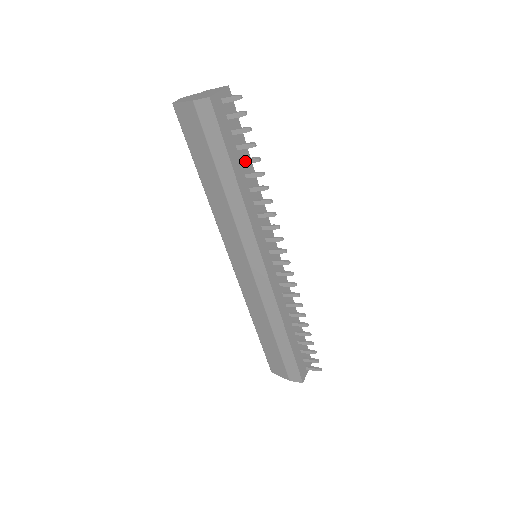
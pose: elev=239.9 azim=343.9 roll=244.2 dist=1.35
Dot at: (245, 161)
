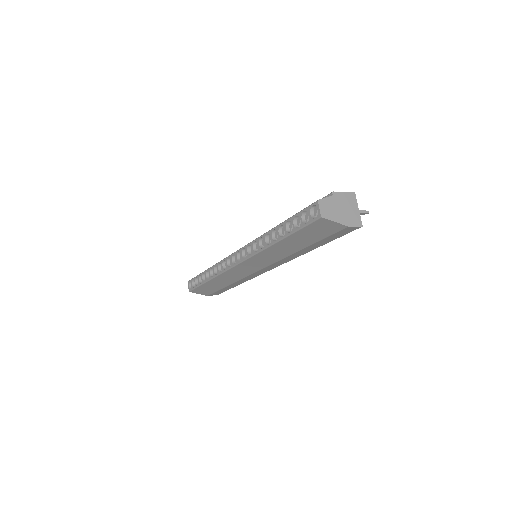
Dot at: occluded
